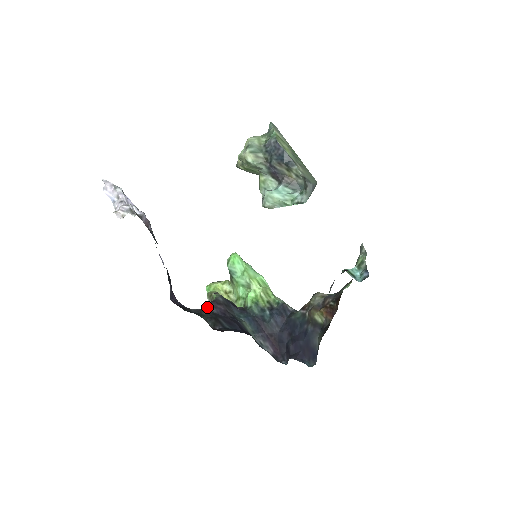
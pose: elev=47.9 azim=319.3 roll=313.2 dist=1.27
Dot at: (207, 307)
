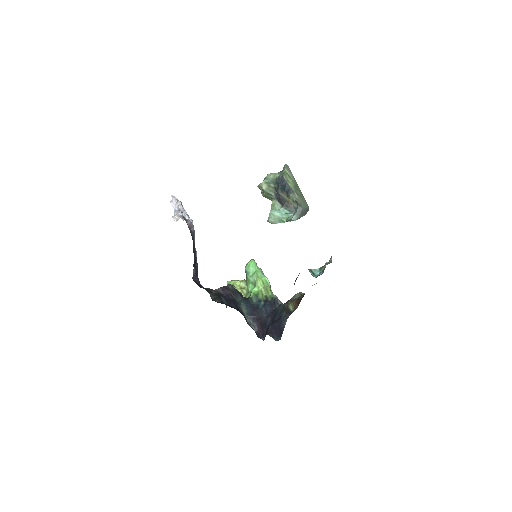
Dot at: (217, 289)
